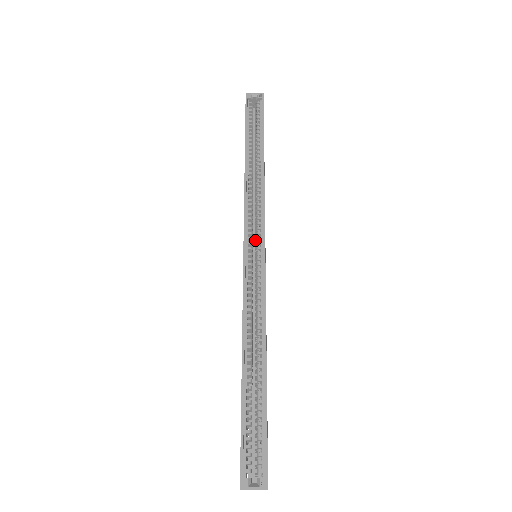
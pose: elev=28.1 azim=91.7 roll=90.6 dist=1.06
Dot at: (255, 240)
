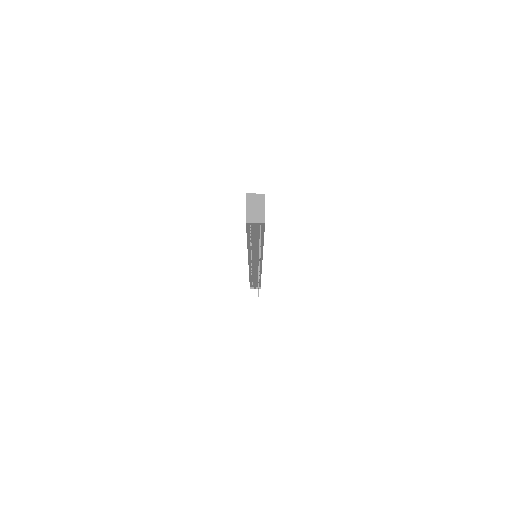
Dot at: occluded
